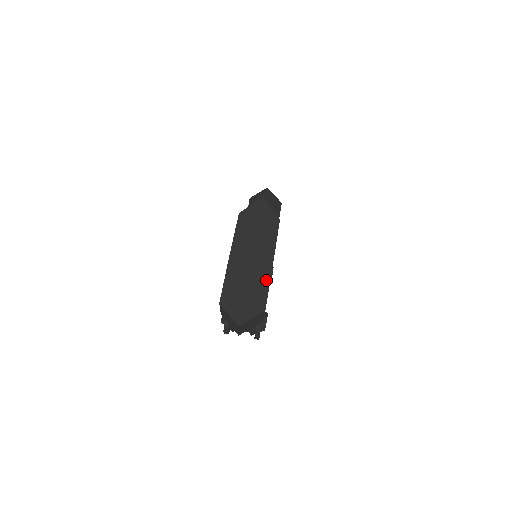
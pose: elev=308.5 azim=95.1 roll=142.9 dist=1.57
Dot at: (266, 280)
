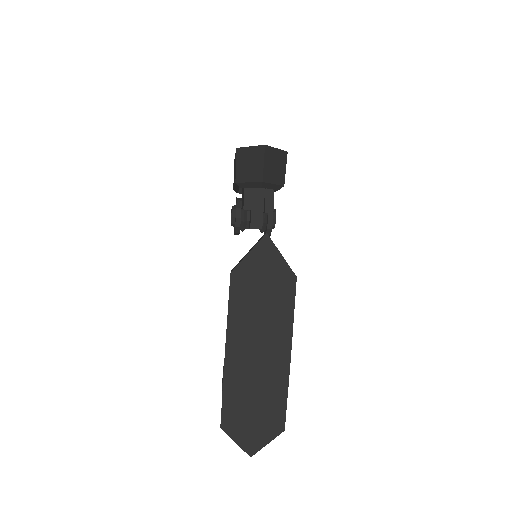
Dot at: (282, 385)
